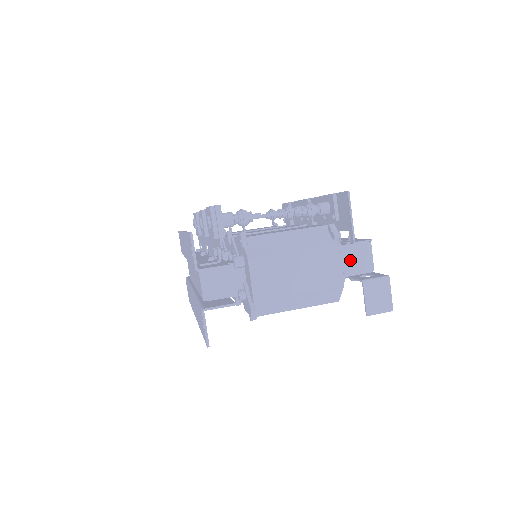
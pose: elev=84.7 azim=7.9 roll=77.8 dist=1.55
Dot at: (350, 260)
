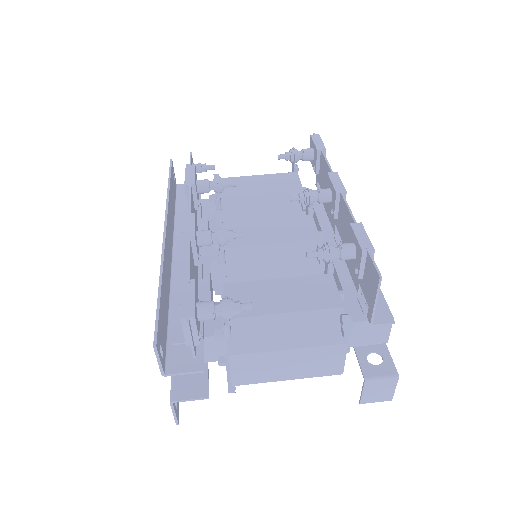
Dot at: (361, 334)
